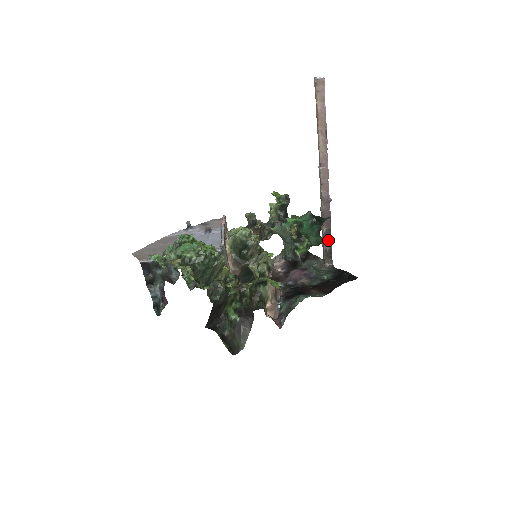
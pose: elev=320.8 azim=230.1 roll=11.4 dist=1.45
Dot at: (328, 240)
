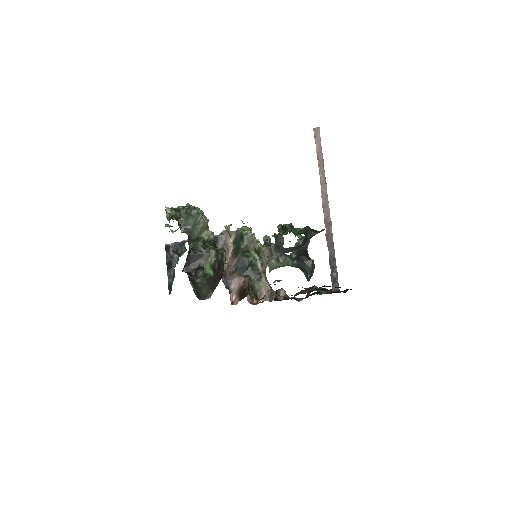
Dot at: (333, 263)
